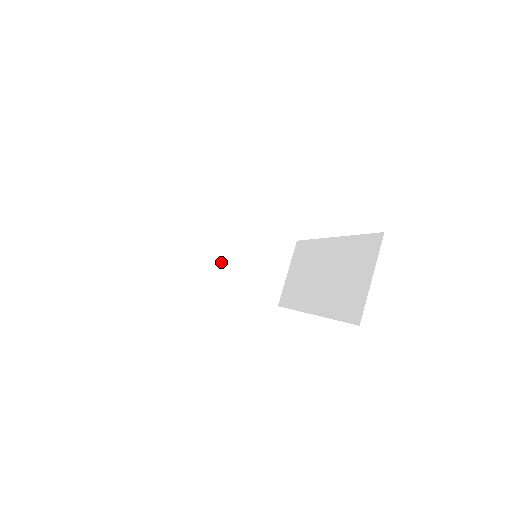
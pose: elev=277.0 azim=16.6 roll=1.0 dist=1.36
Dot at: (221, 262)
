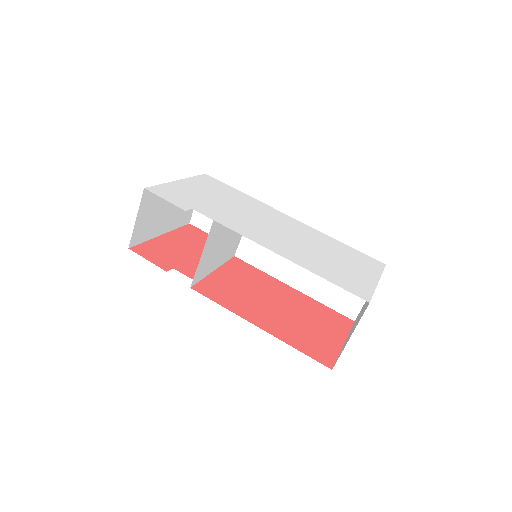
Dot at: (212, 256)
